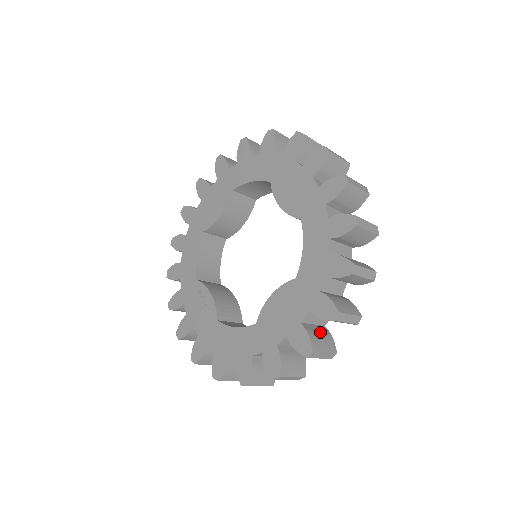
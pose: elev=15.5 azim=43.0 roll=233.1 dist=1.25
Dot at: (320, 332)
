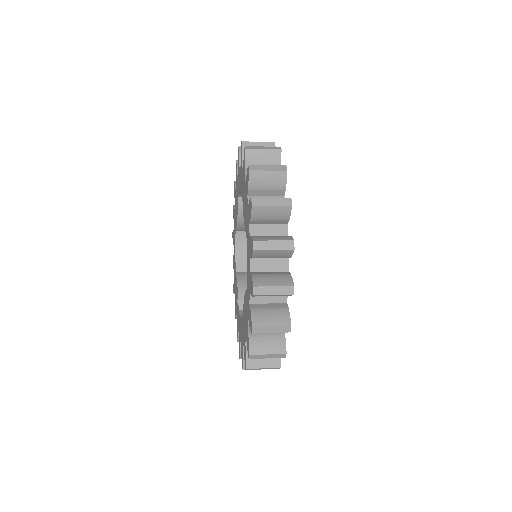
Dot at: (268, 335)
